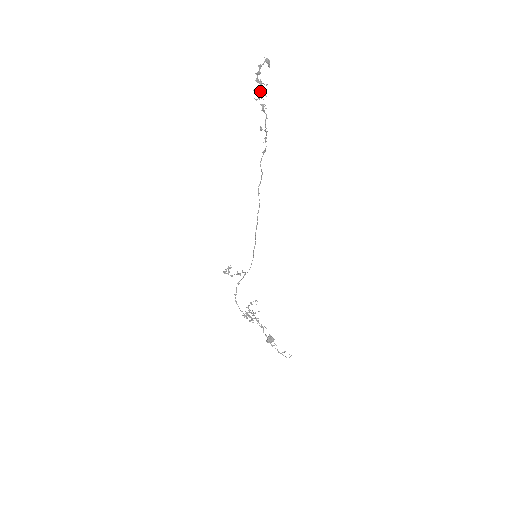
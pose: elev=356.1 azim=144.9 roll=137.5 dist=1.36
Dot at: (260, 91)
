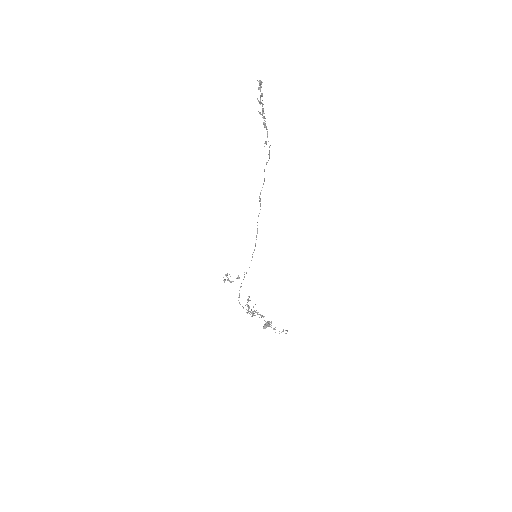
Dot at: (263, 111)
